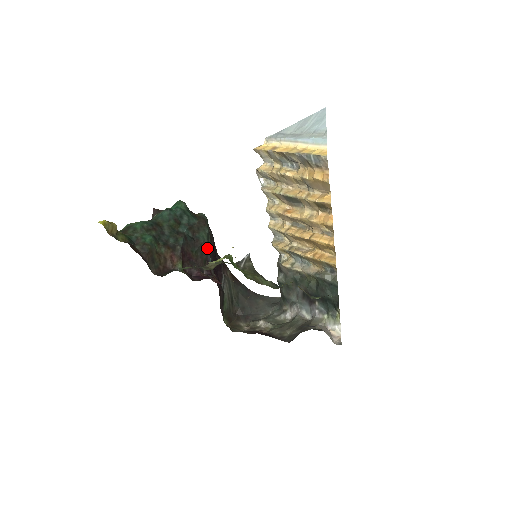
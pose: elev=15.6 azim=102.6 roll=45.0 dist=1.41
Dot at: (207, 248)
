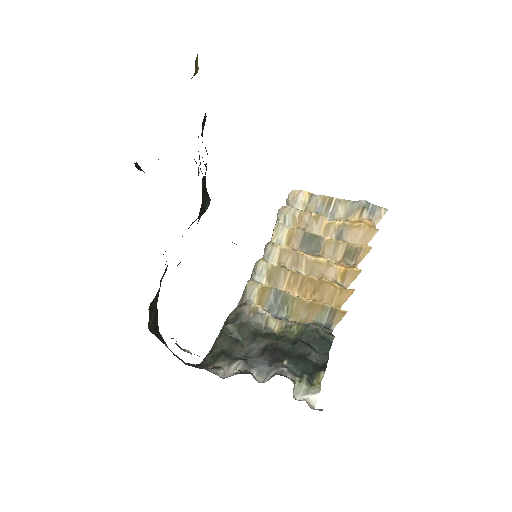
Dot at: (204, 212)
